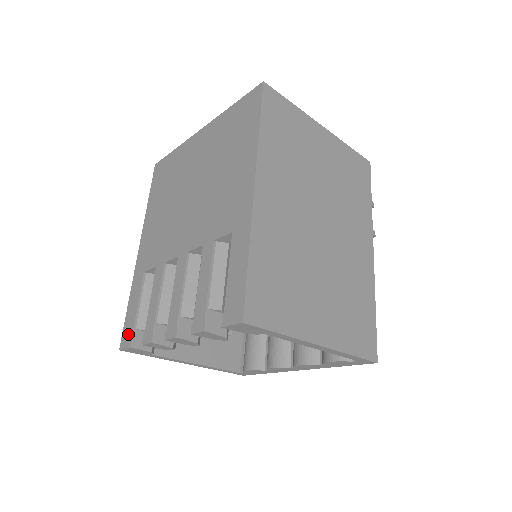
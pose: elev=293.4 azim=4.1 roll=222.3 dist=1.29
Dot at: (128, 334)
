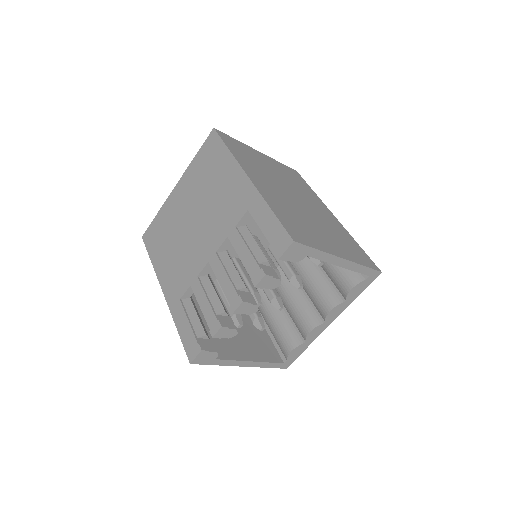
Dot at: (192, 346)
